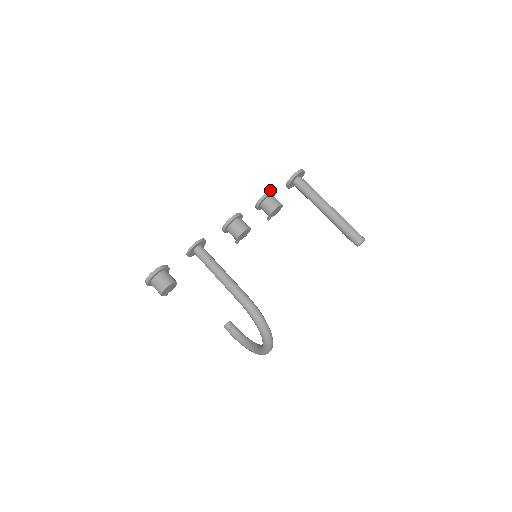
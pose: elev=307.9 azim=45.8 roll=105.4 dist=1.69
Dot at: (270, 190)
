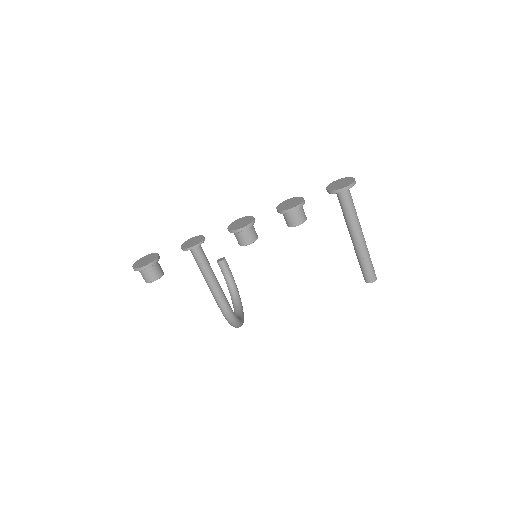
Dot at: (298, 205)
